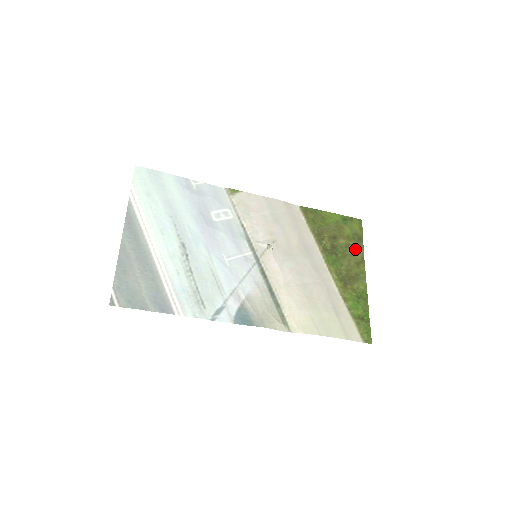
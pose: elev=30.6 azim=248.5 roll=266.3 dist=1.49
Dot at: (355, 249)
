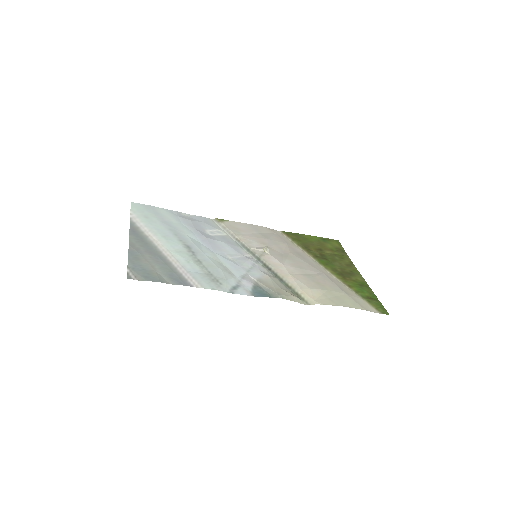
Dot at: (341, 257)
